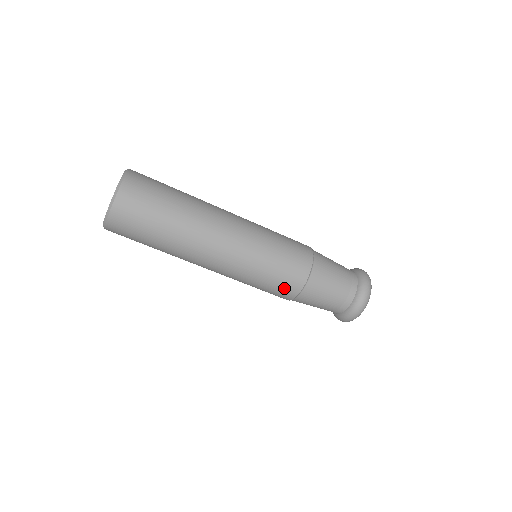
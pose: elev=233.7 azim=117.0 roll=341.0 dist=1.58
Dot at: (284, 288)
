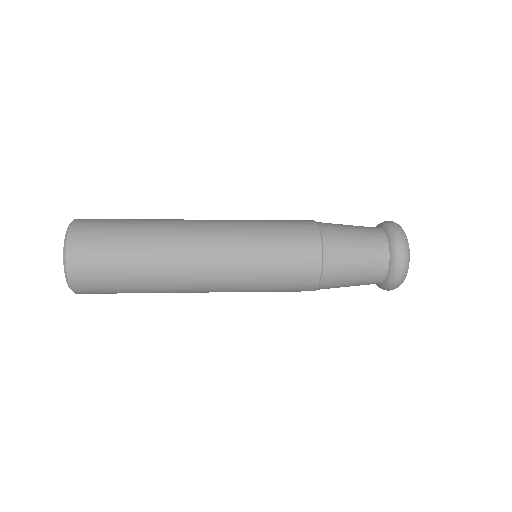
Dot at: occluded
